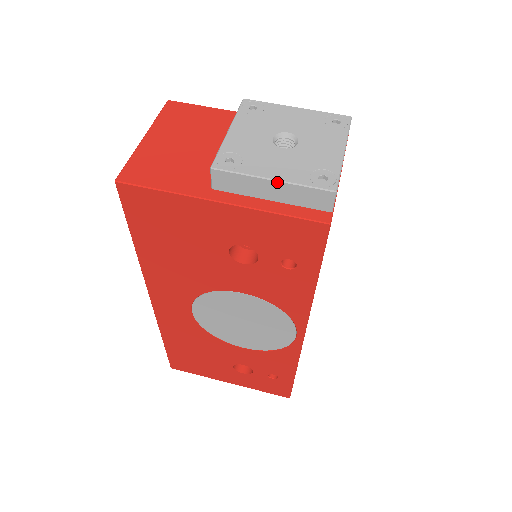
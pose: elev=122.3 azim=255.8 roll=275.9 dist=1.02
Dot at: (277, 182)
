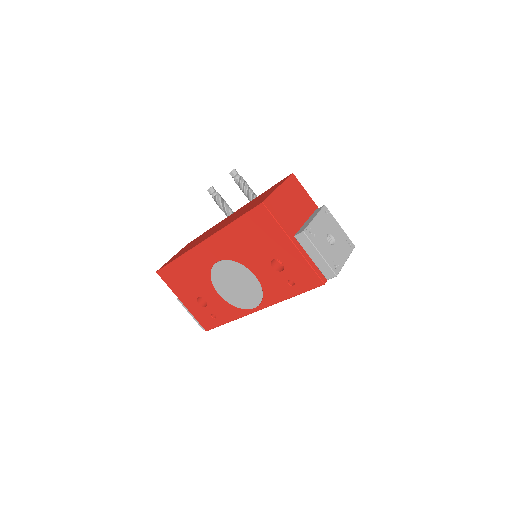
Dot at: (321, 256)
